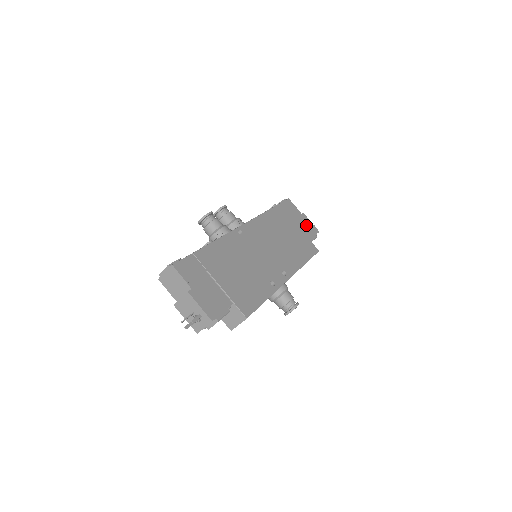
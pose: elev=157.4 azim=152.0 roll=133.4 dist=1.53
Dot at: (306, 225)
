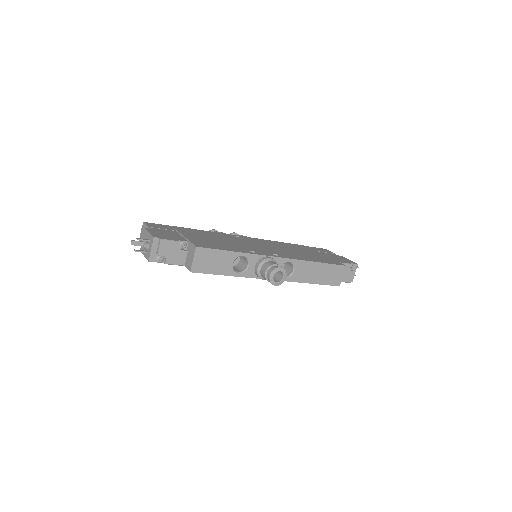
Dot at: (339, 258)
